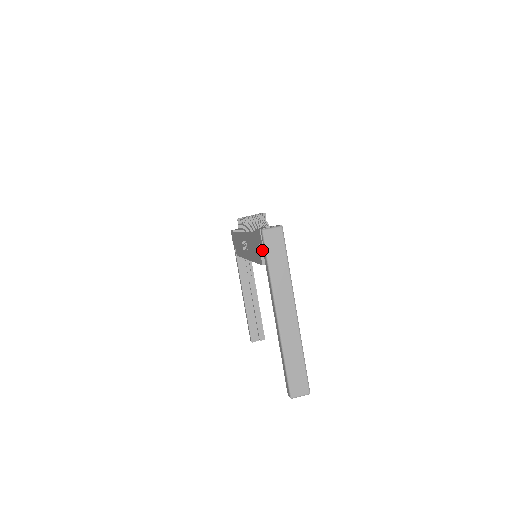
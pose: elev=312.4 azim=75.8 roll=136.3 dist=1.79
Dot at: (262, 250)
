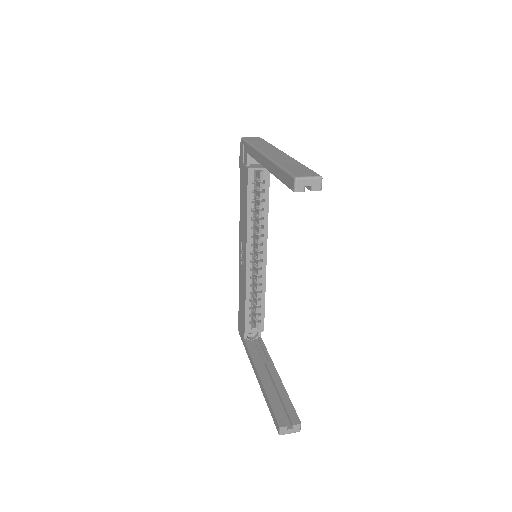
Dot at: (245, 154)
